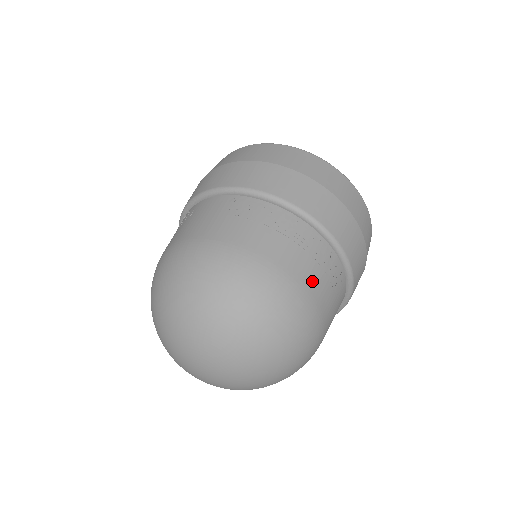
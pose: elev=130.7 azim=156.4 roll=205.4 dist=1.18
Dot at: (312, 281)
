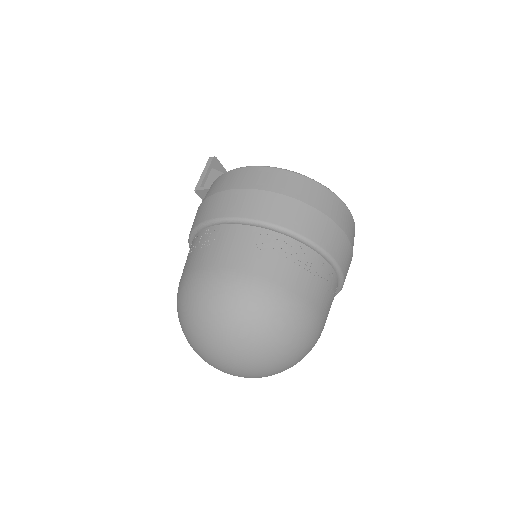
Dot at: (321, 302)
